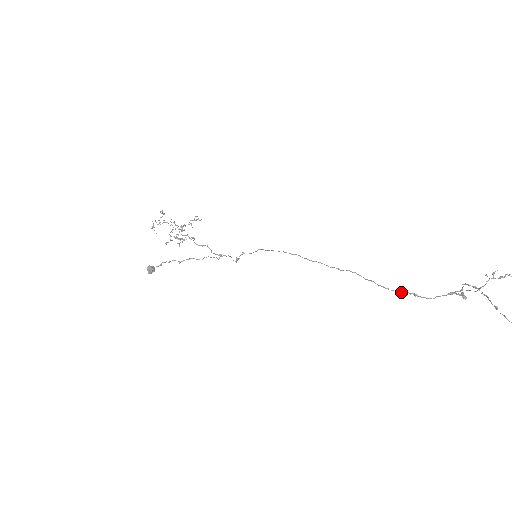
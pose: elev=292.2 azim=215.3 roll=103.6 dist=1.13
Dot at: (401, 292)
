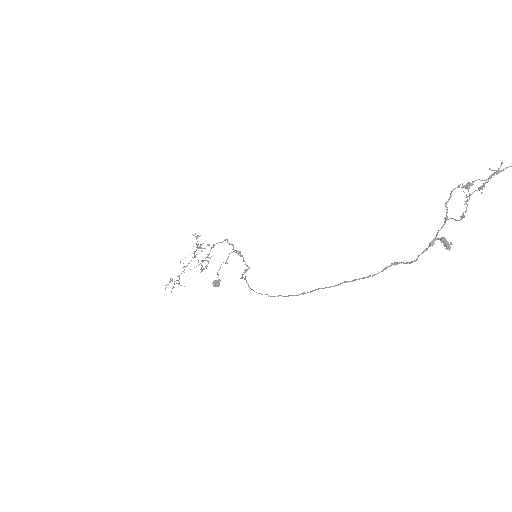
Dot at: (378, 273)
